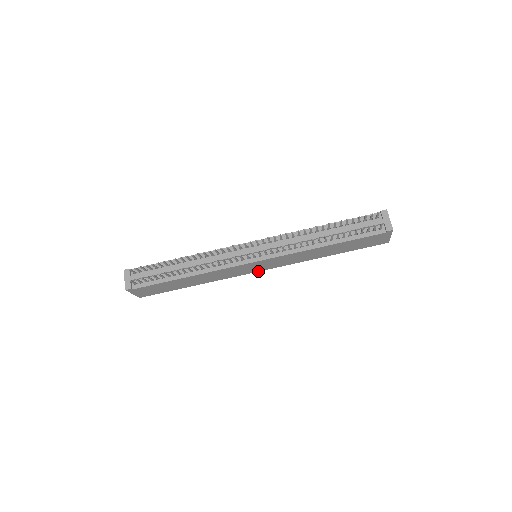
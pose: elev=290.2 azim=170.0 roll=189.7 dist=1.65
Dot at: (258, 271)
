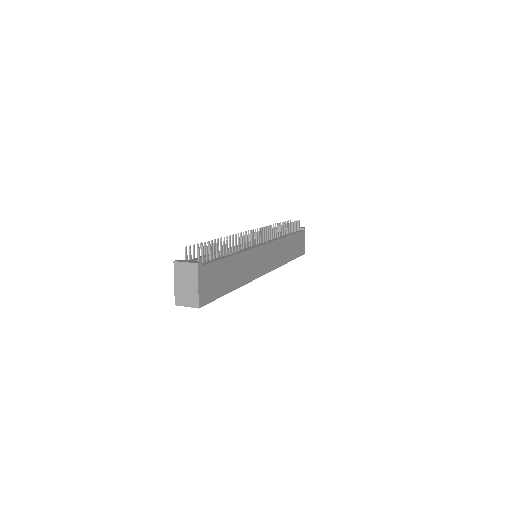
Dot at: (264, 274)
